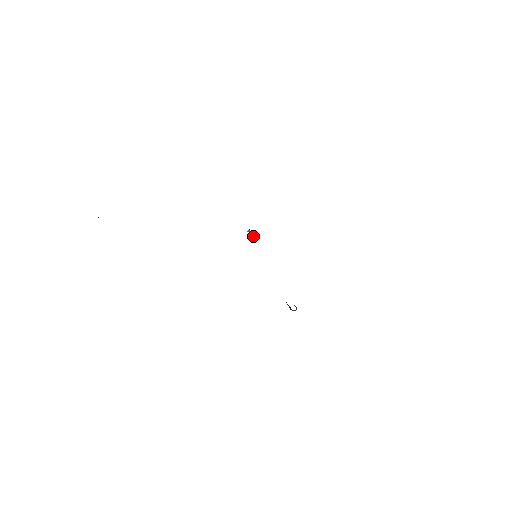
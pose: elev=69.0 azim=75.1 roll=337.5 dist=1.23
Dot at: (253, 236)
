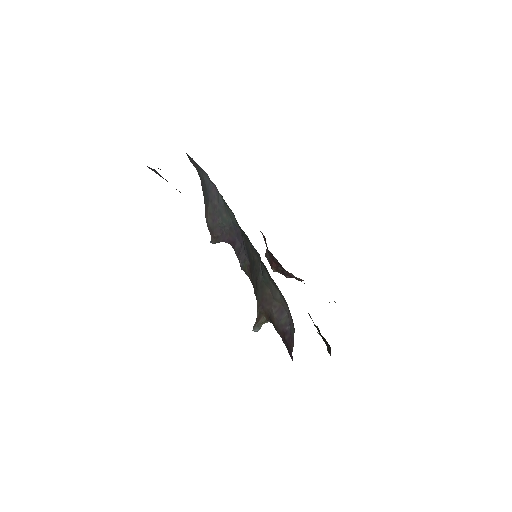
Dot at: (240, 262)
